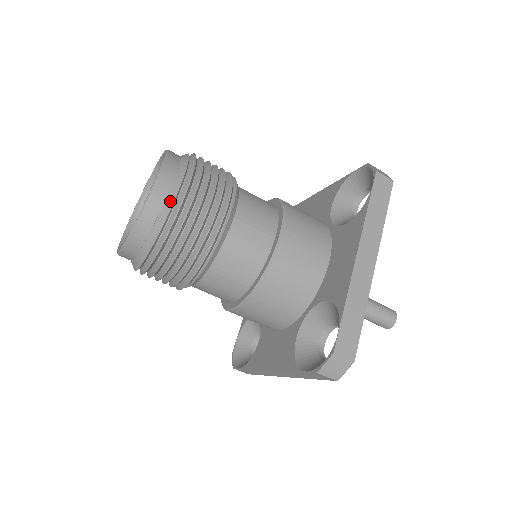
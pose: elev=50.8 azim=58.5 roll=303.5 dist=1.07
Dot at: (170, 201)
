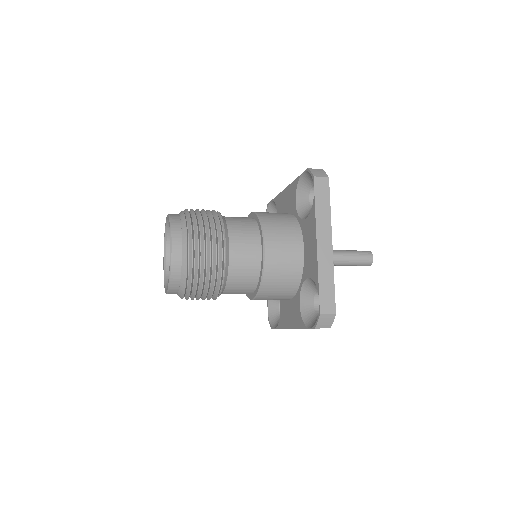
Dot at: (185, 256)
